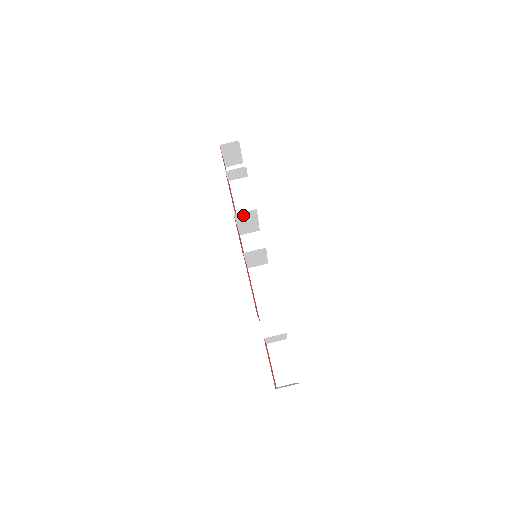
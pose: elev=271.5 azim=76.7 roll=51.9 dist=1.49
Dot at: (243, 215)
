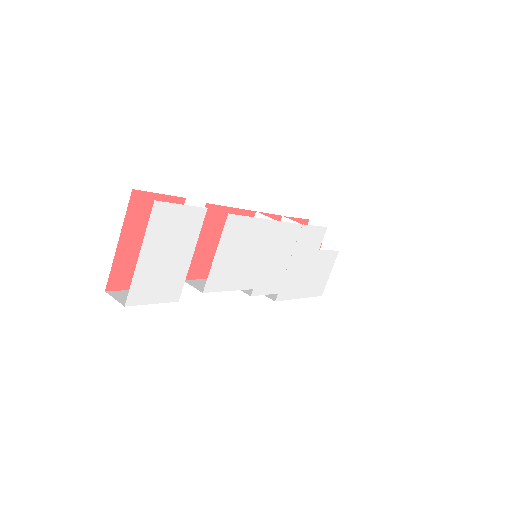
Dot at: occluded
